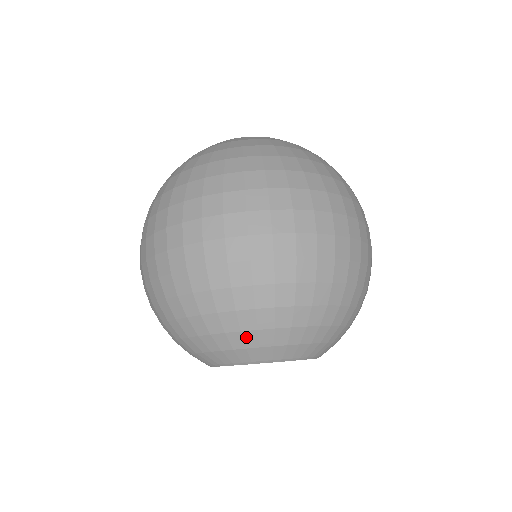
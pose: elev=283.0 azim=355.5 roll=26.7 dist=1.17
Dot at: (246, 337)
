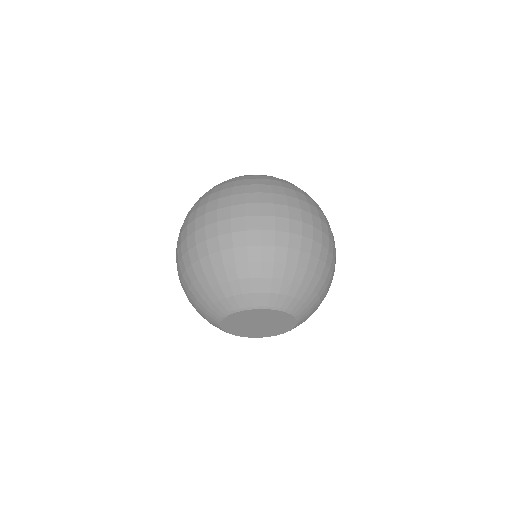
Dot at: (242, 284)
